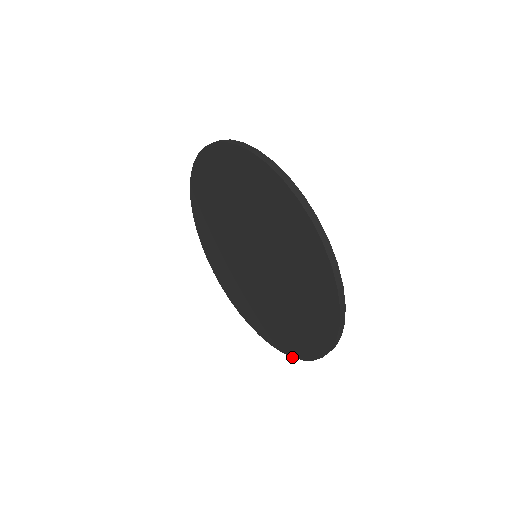
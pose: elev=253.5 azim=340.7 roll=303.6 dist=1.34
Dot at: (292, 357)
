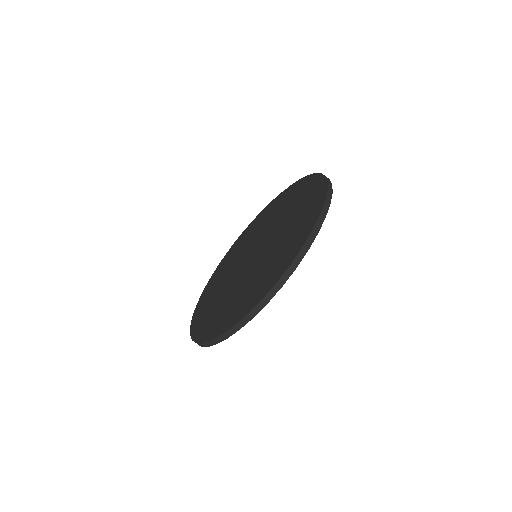
Dot at: (211, 340)
